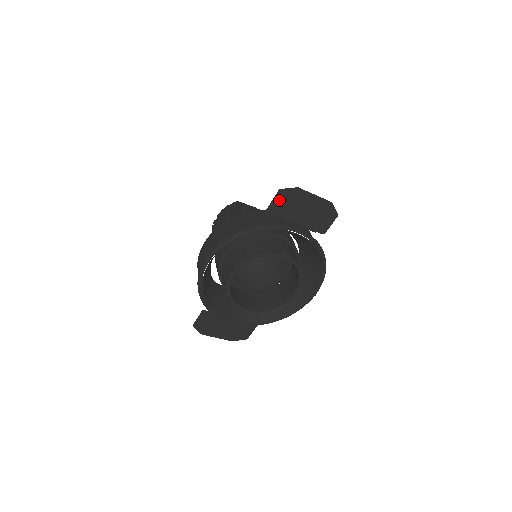
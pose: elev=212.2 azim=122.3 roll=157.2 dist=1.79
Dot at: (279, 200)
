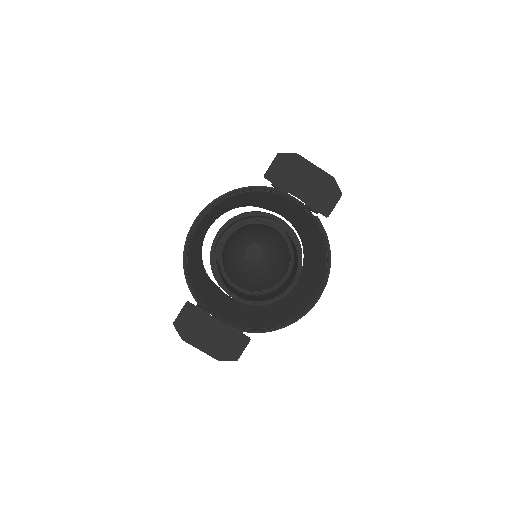
Dot at: (277, 165)
